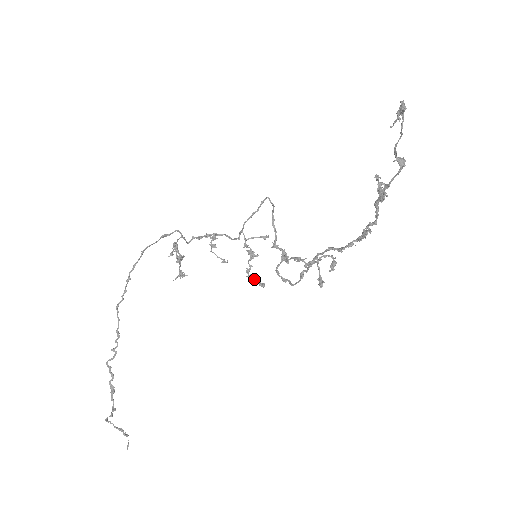
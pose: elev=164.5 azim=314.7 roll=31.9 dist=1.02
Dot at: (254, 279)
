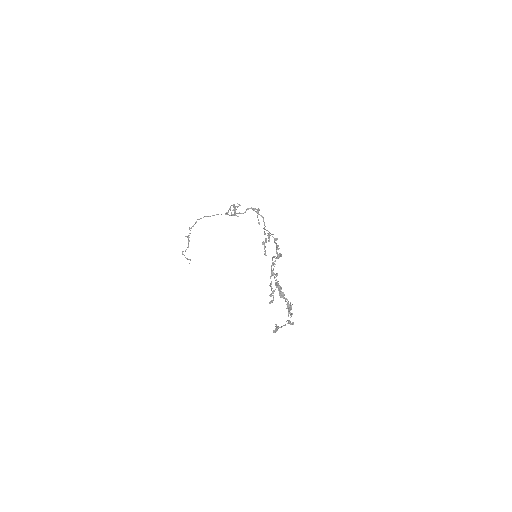
Dot at: (264, 248)
